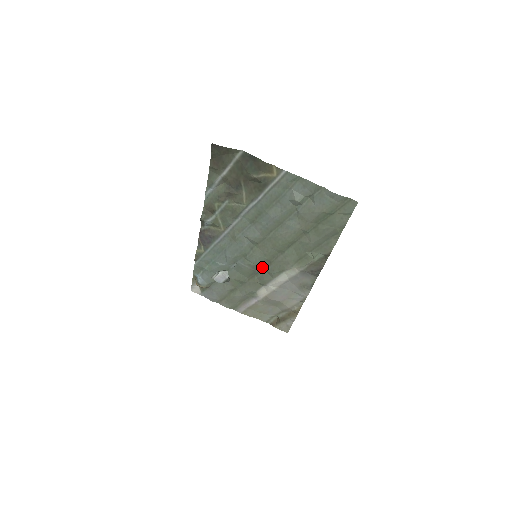
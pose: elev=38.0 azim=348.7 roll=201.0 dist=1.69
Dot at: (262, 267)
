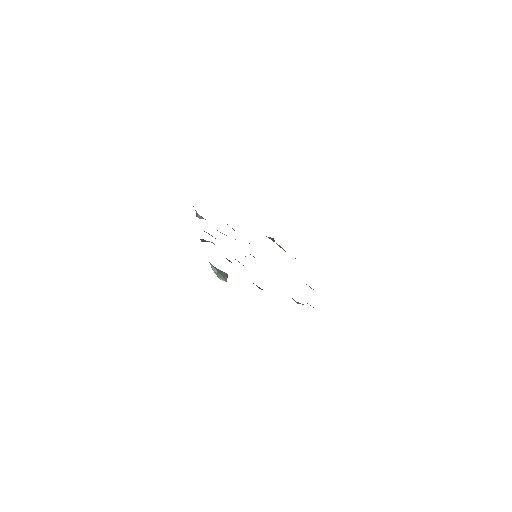
Dot at: occluded
